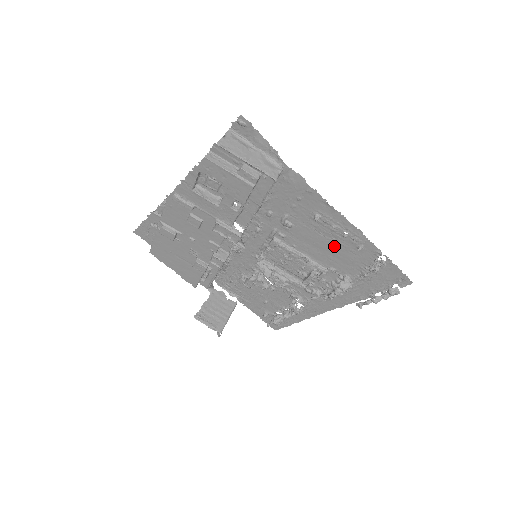
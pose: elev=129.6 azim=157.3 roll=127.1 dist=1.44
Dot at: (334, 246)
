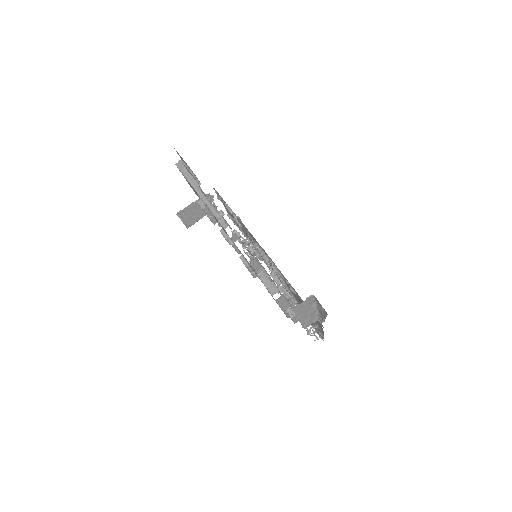
Dot at: occluded
